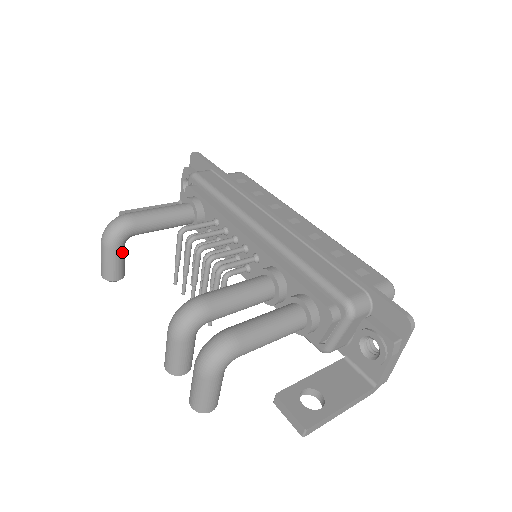
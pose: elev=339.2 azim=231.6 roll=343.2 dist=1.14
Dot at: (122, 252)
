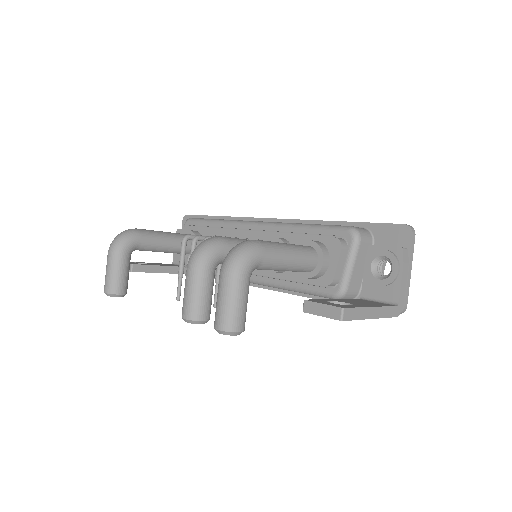
Dot at: (128, 262)
